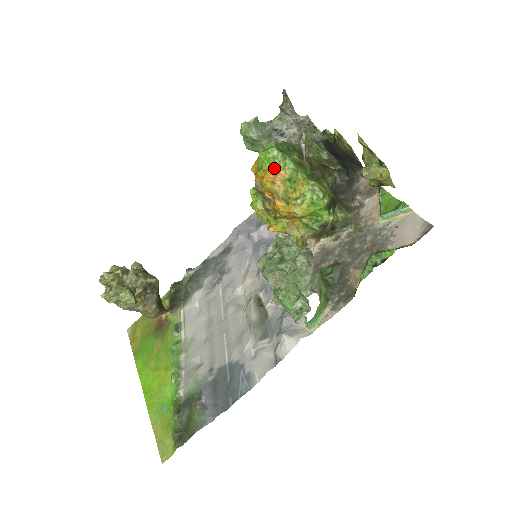
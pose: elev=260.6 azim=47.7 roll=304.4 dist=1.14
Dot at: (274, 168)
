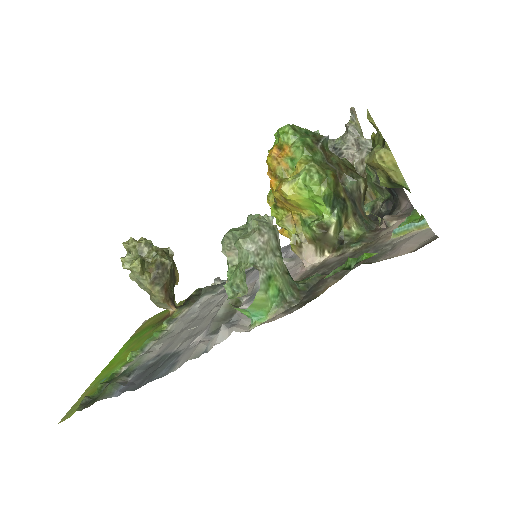
Dot at: (281, 145)
